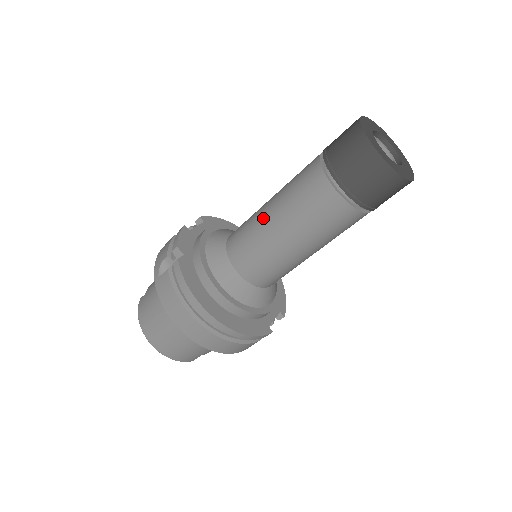
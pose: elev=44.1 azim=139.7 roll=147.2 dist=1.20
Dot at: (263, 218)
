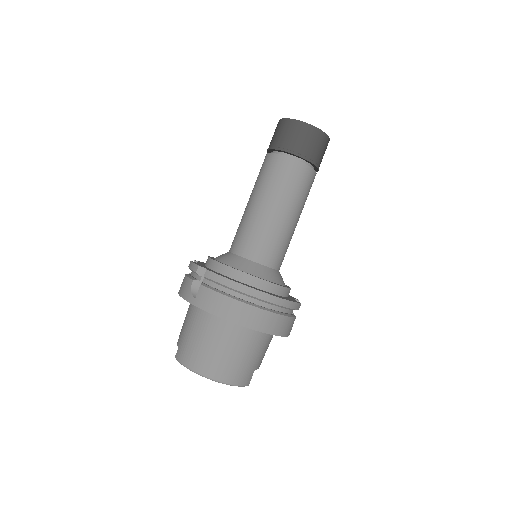
Dot at: (252, 211)
